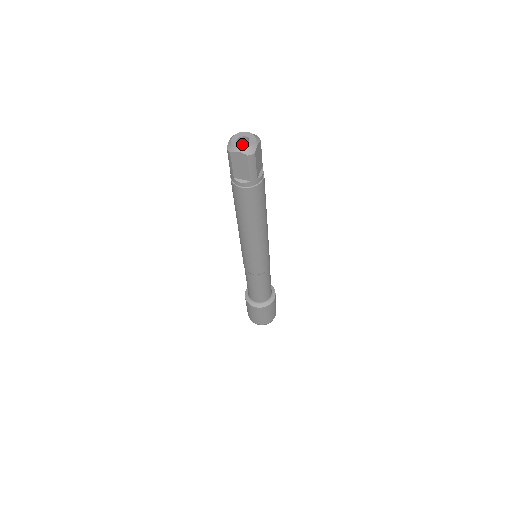
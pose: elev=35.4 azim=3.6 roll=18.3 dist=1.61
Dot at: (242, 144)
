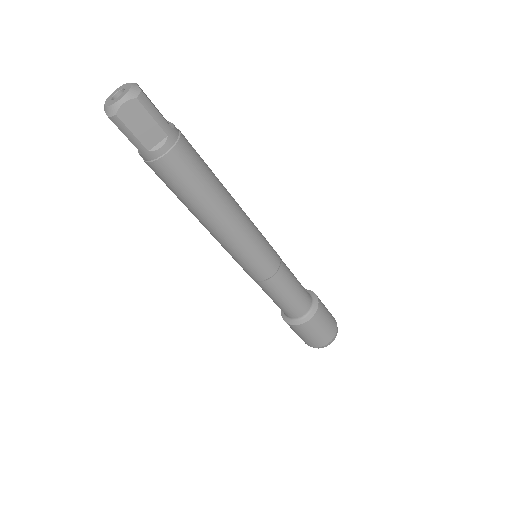
Dot at: (111, 100)
